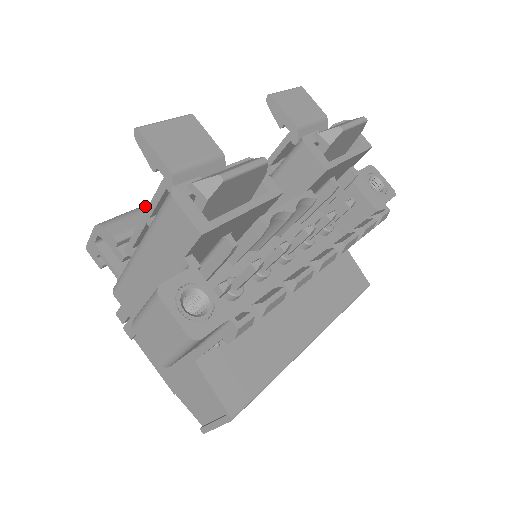
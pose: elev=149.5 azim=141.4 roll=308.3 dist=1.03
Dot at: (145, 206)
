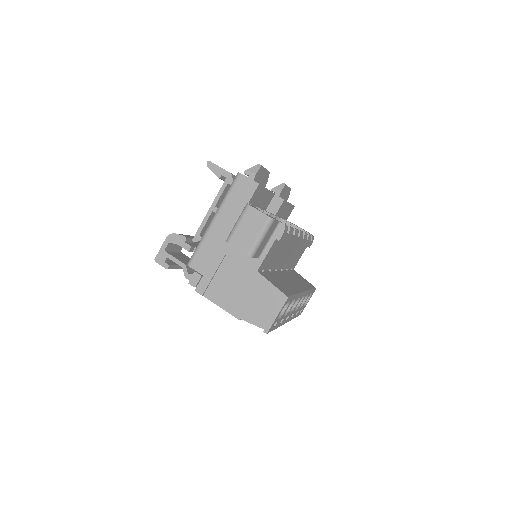
Dot at: occluded
